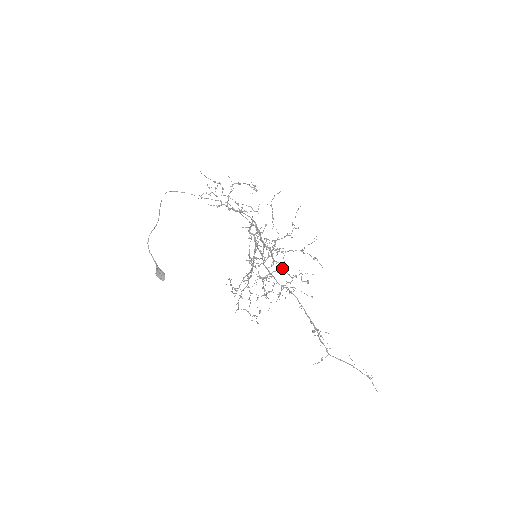
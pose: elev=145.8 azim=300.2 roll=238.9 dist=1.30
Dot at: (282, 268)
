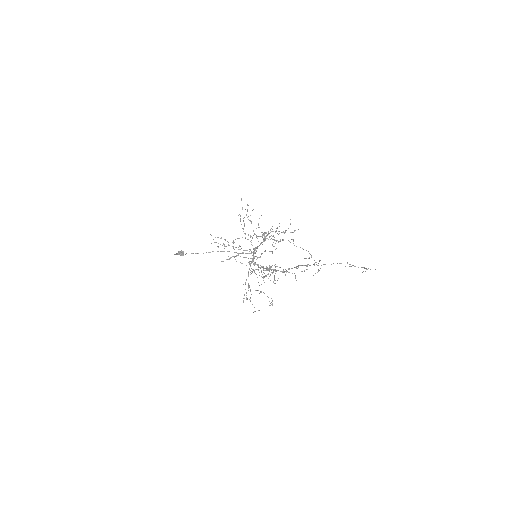
Dot at: (271, 238)
